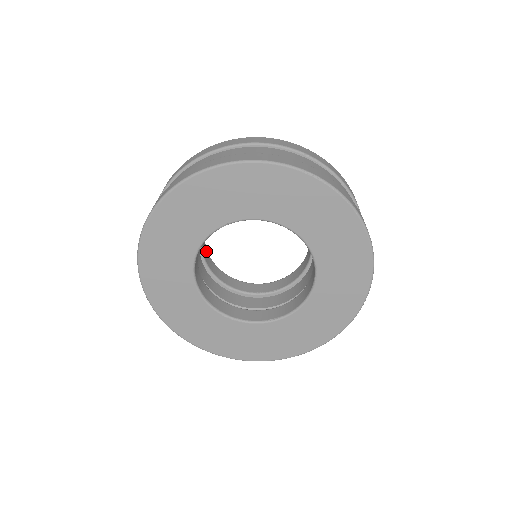
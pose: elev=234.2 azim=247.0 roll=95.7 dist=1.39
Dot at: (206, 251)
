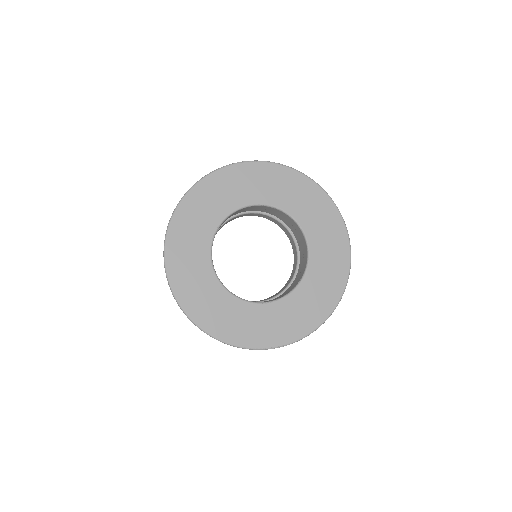
Dot at: occluded
